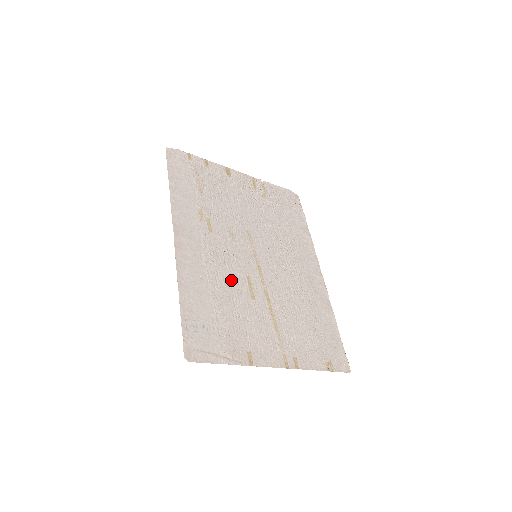
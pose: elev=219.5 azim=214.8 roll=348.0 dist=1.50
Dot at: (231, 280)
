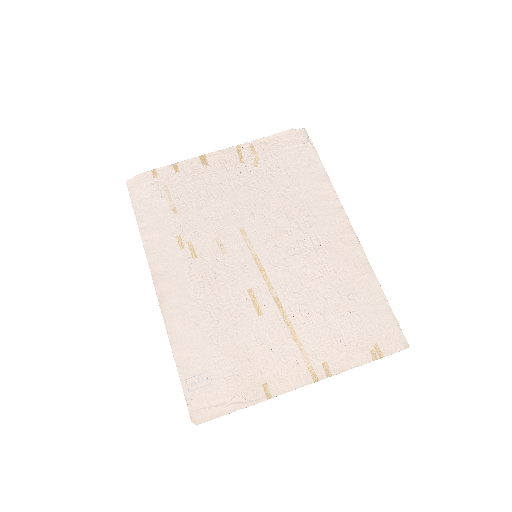
Dot at: (229, 306)
